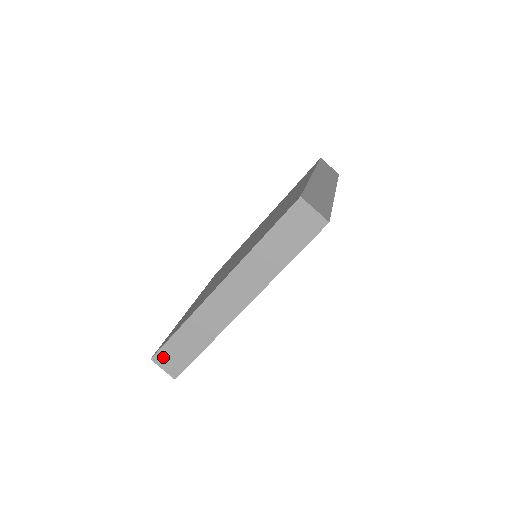
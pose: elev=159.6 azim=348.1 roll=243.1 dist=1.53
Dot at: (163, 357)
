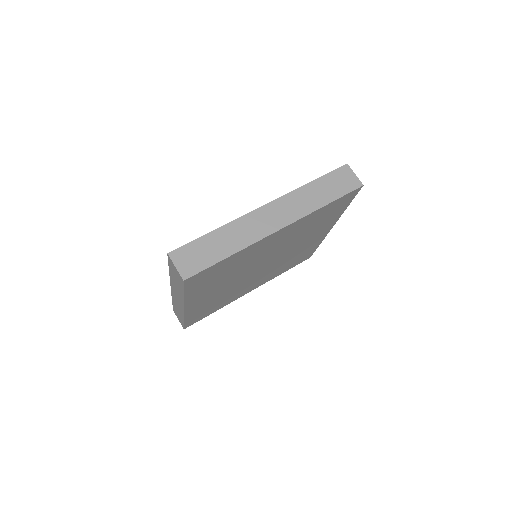
Dot at: (183, 254)
